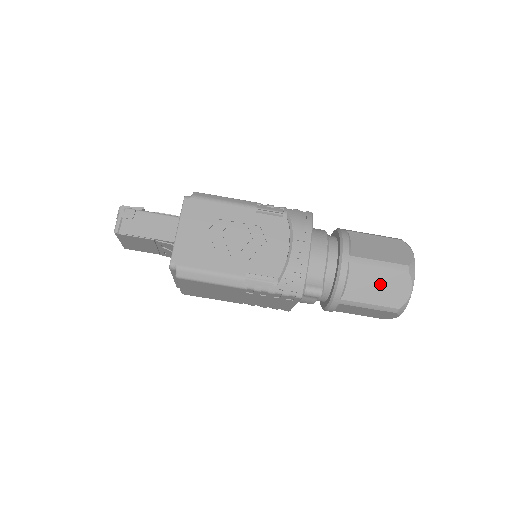
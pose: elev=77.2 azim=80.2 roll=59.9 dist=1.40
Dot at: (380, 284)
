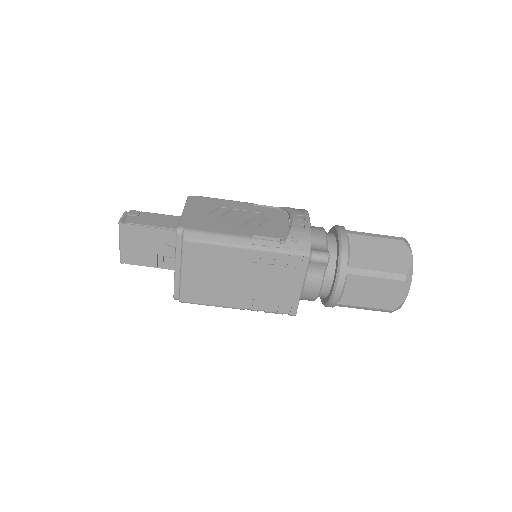
Dot at: (381, 252)
